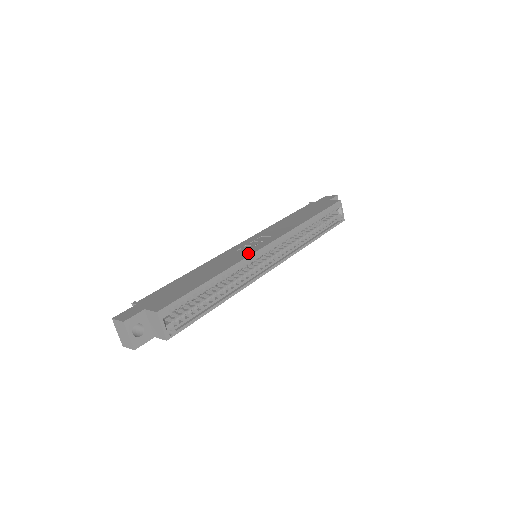
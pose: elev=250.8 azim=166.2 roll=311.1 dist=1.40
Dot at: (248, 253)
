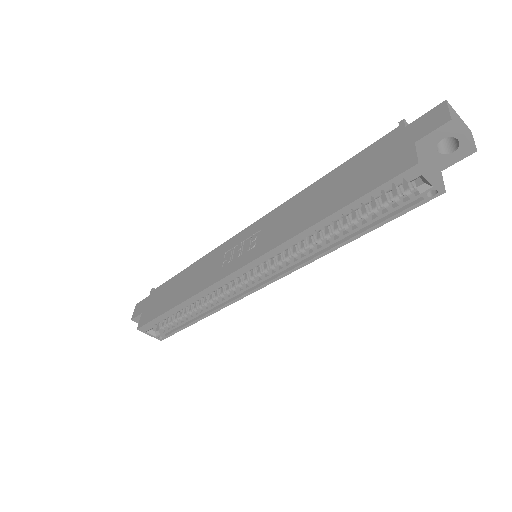
Dot at: (217, 276)
